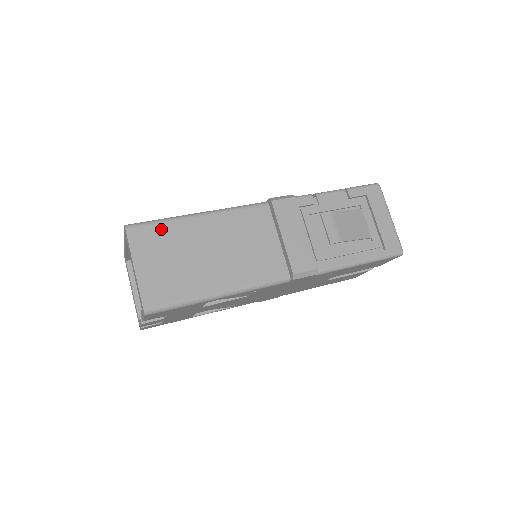
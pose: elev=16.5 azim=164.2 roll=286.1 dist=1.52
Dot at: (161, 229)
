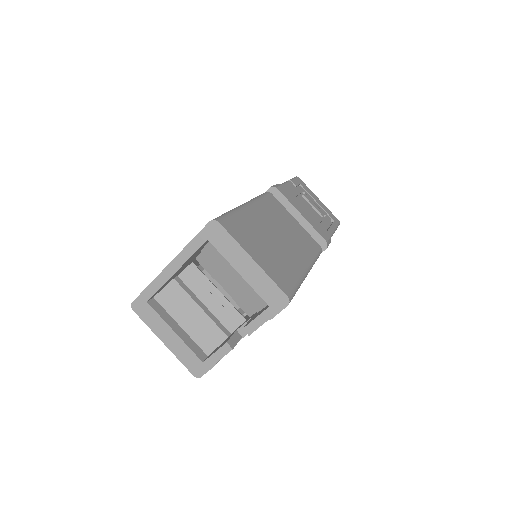
Dot at: (239, 219)
